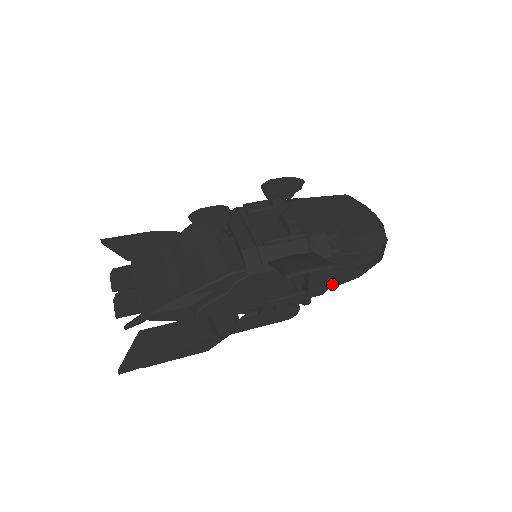
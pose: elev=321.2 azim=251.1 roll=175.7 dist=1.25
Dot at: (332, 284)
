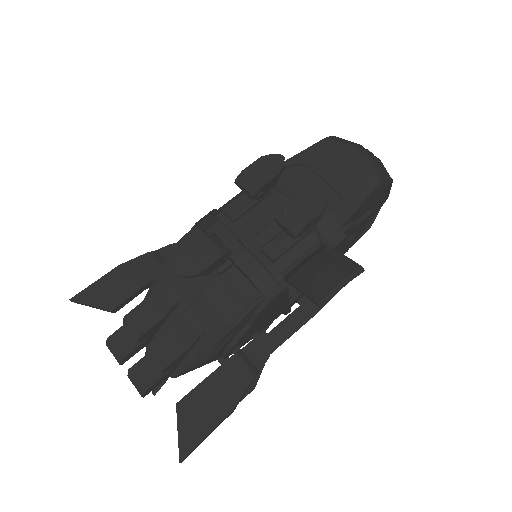
Dot at: (347, 251)
